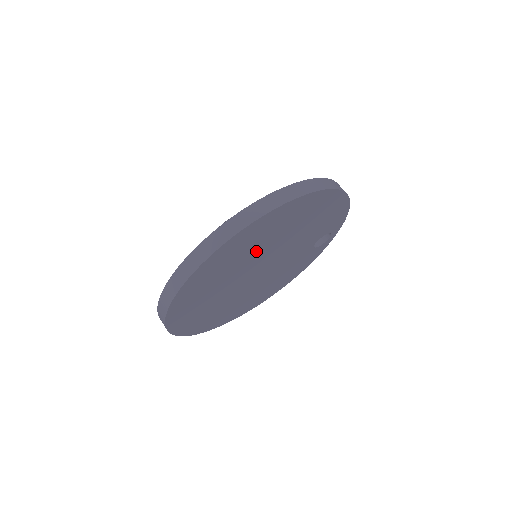
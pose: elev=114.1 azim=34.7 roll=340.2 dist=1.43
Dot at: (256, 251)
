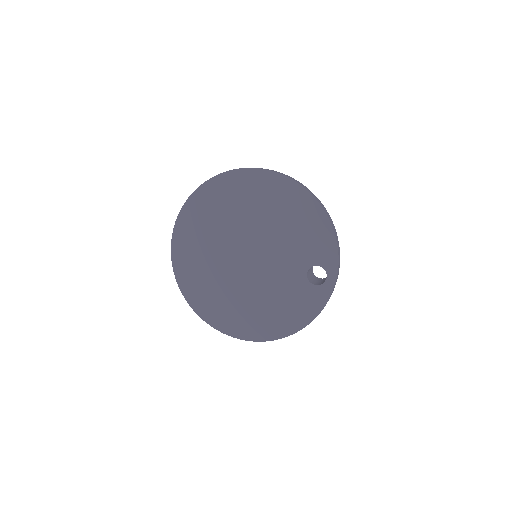
Dot at: (238, 217)
